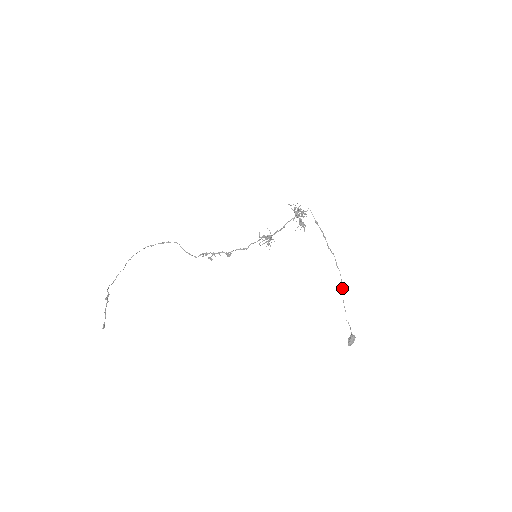
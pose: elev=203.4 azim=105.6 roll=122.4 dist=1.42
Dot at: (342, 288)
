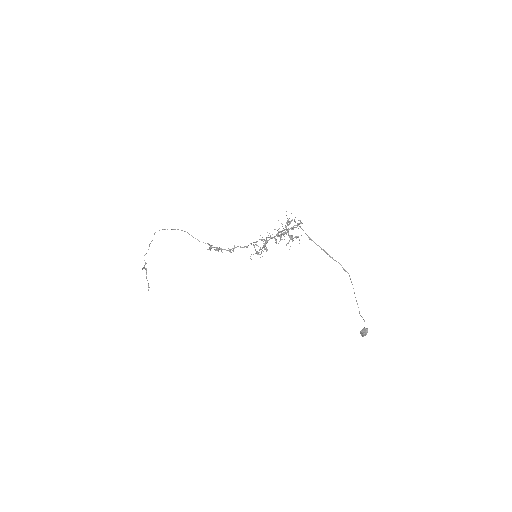
Dot at: occluded
